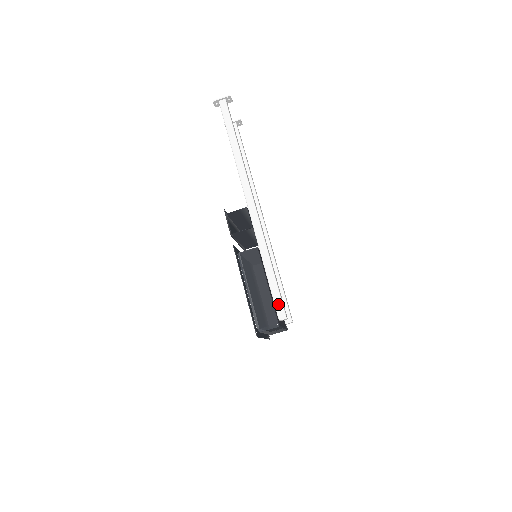
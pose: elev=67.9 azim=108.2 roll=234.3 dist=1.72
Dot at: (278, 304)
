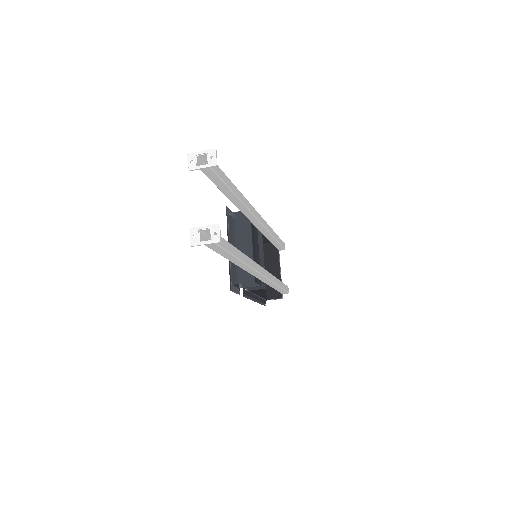
Dot at: (282, 292)
